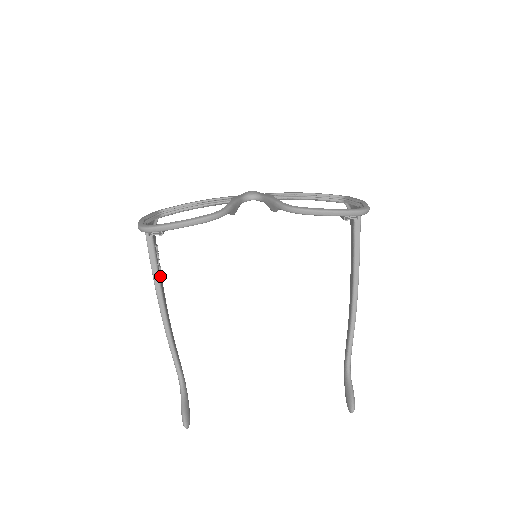
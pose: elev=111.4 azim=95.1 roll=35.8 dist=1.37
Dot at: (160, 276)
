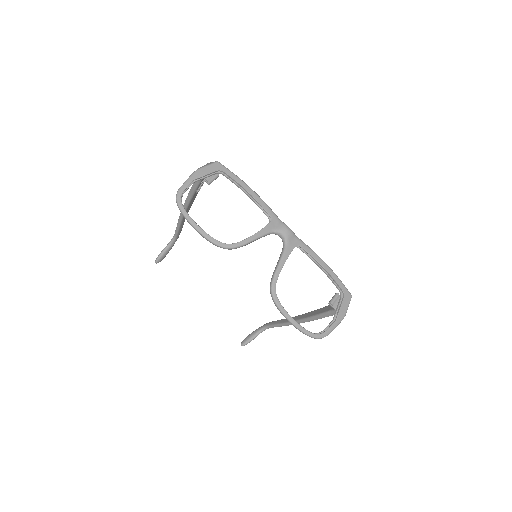
Dot at: (196, 194)
